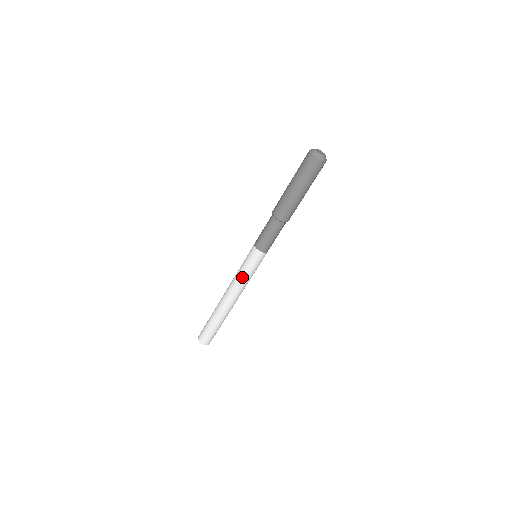
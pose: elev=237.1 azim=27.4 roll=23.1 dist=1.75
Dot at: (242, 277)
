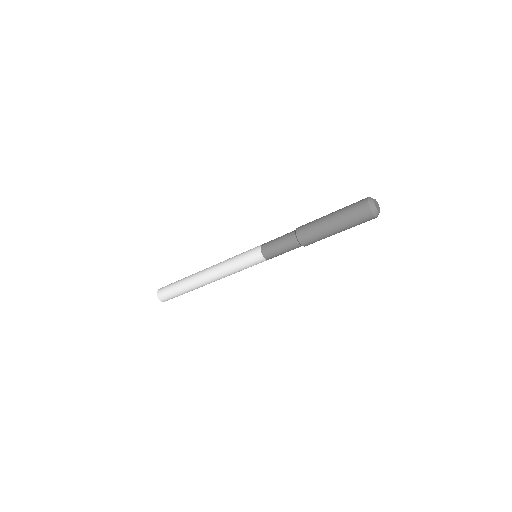
Dot at: (230, 263)
